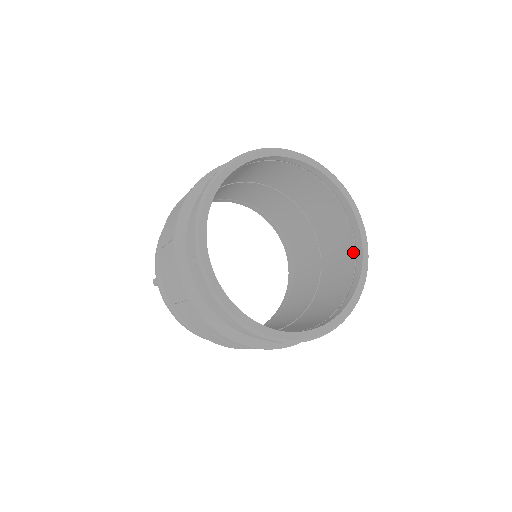
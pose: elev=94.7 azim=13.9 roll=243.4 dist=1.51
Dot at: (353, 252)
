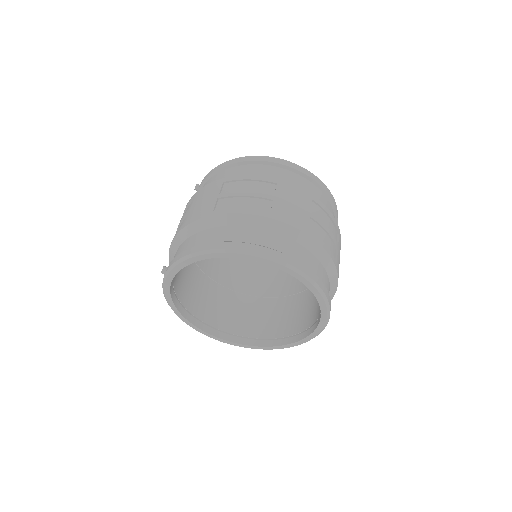
Dot at: (301, 329)
